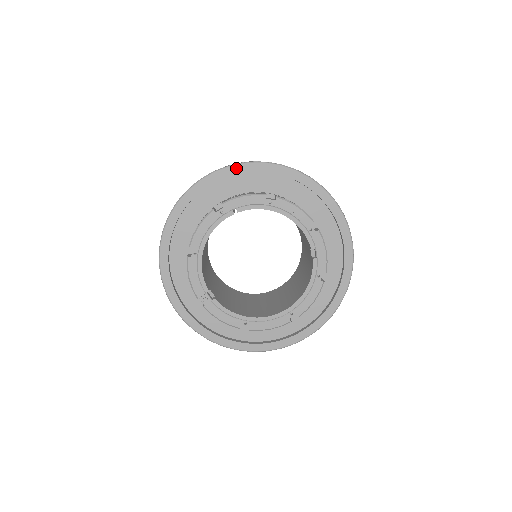
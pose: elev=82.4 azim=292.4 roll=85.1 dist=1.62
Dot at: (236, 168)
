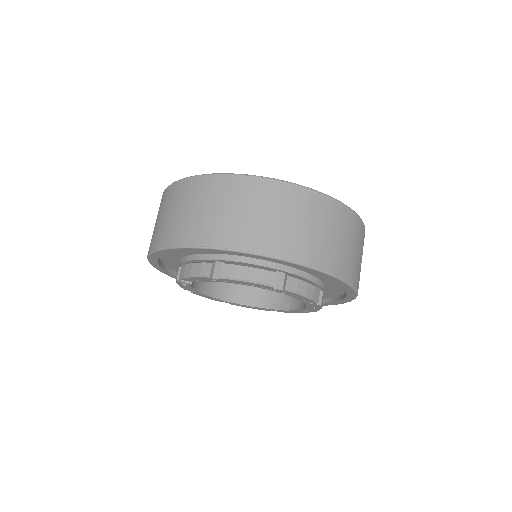
Dot at: (332, 278)
